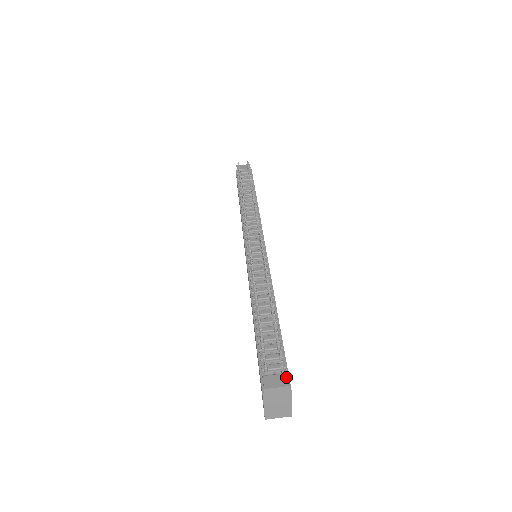
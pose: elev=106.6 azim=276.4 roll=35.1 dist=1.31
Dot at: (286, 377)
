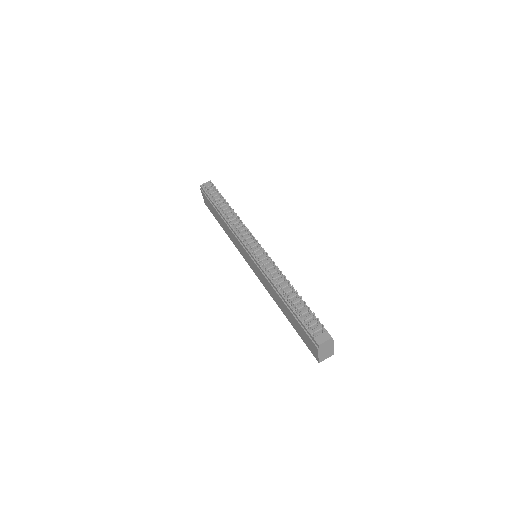
Dot at: (327, 333)
